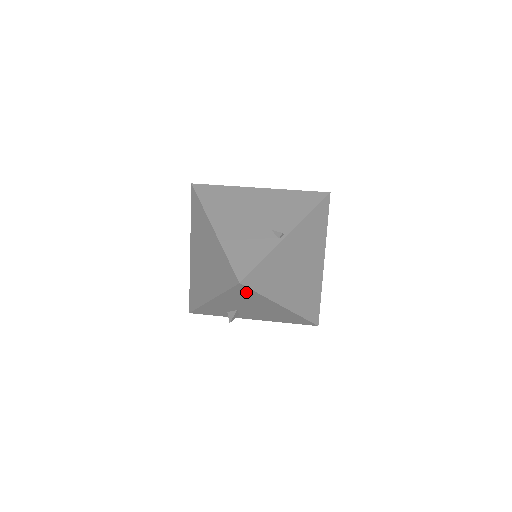
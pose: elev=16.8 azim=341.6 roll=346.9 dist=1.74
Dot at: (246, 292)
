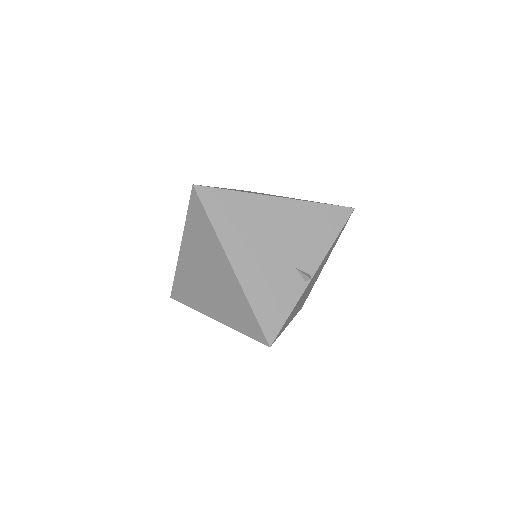
Dot at: occluded
